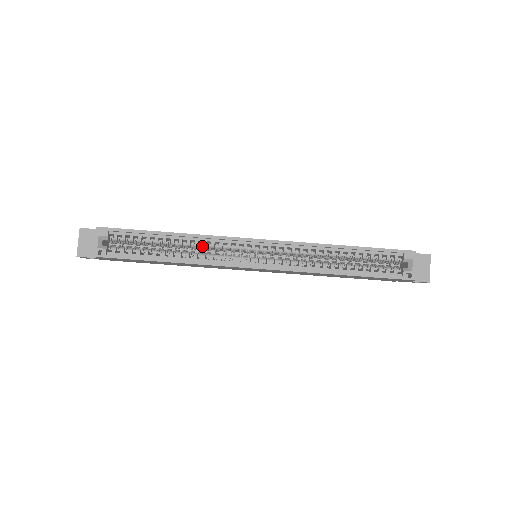
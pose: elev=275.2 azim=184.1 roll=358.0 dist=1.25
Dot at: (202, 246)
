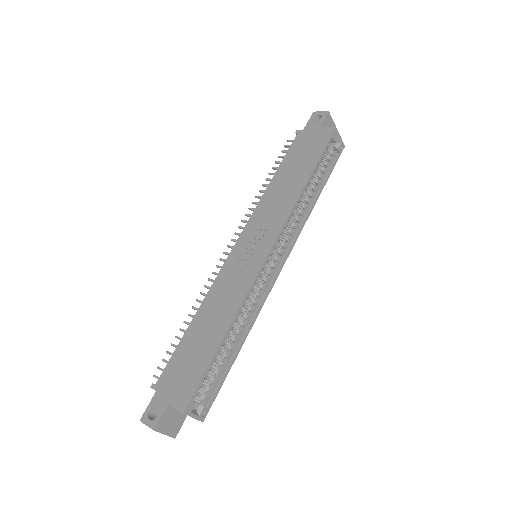
Dot at: occluded
